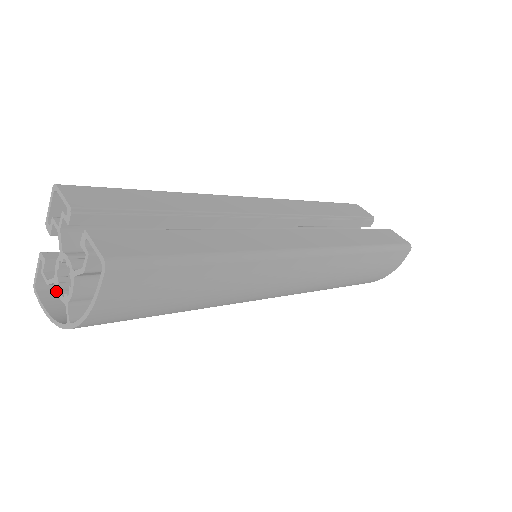
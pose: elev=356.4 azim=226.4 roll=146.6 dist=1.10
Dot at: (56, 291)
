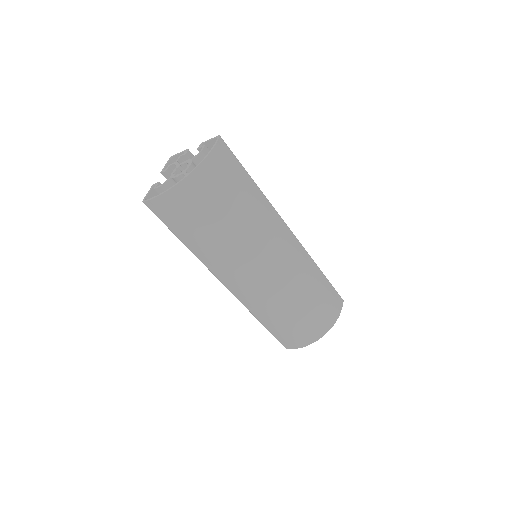
Dot at: (155, 207)
